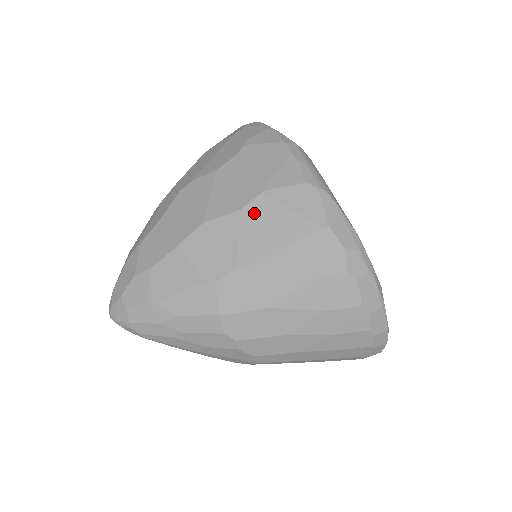
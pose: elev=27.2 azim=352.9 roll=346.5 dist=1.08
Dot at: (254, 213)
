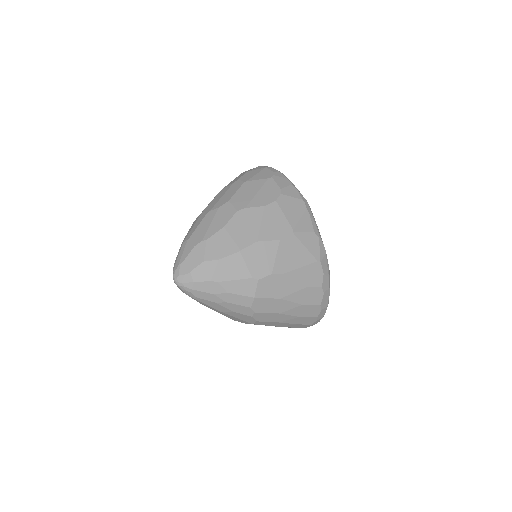
Dot at: (286, 244)
